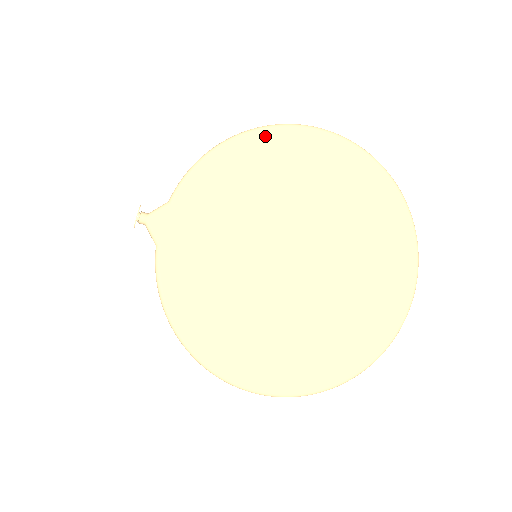
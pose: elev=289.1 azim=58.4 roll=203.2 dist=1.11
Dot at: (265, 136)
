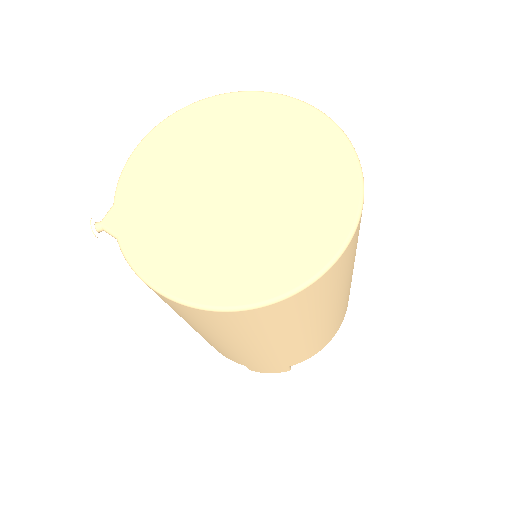
Dot at: (164, 126)
